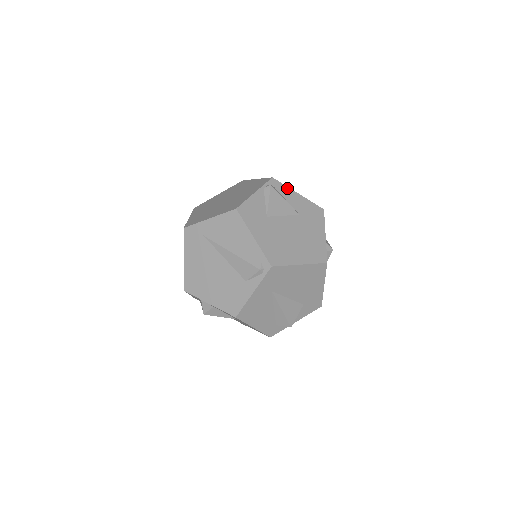
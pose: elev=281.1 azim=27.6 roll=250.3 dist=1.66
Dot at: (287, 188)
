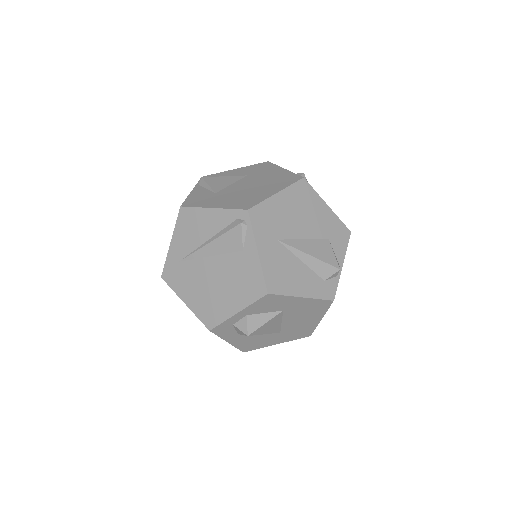
Dot at: (221, 173)
